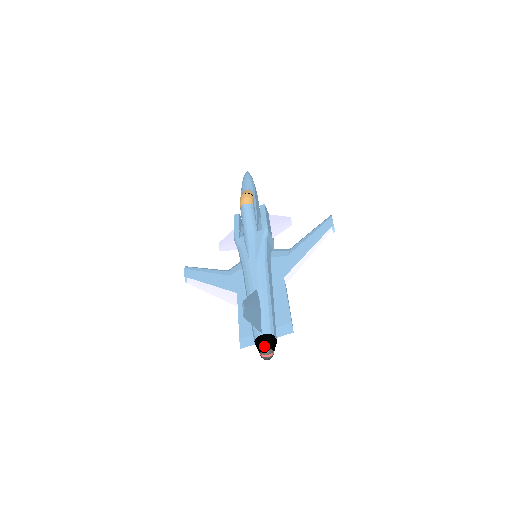
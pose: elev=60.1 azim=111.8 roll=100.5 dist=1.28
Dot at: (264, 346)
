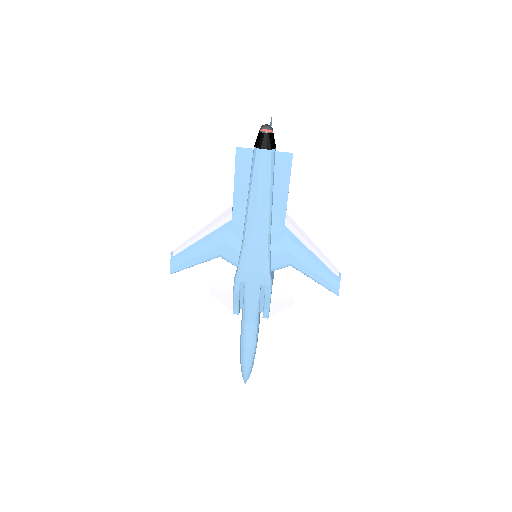
Dot at: (267, 132)
